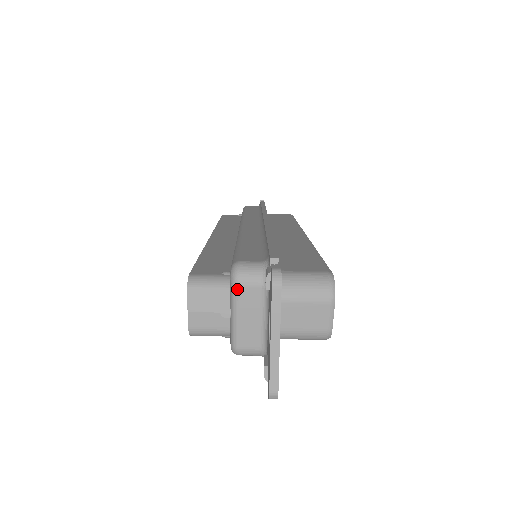
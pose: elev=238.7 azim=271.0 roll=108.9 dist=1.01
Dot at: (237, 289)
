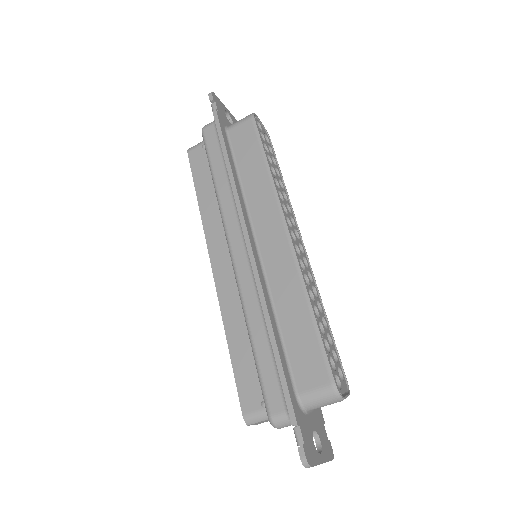
Dot at: (280, 428)
